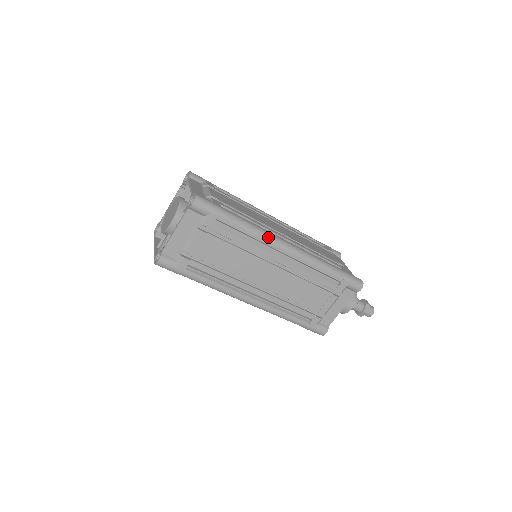
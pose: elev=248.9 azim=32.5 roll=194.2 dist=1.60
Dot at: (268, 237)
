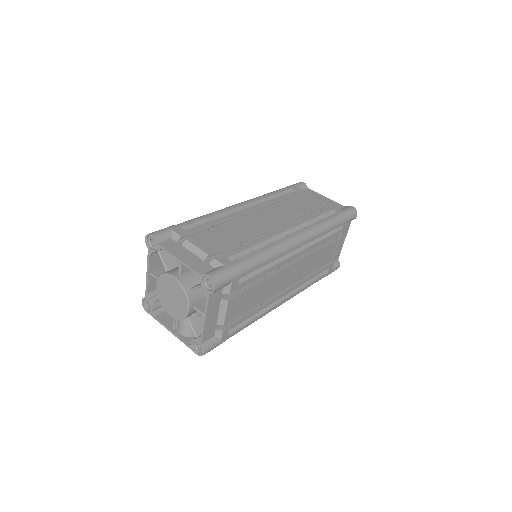
Dot at: (283, 249)
